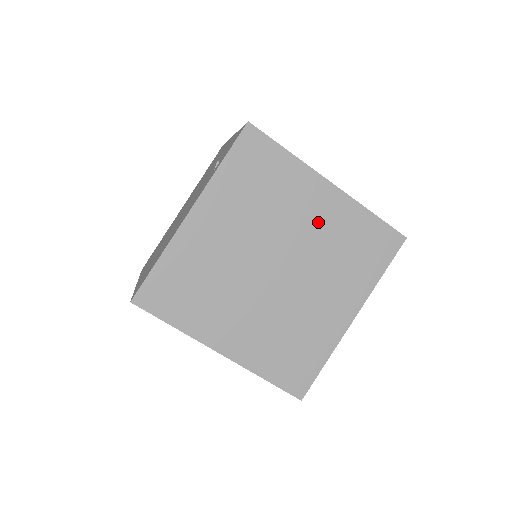
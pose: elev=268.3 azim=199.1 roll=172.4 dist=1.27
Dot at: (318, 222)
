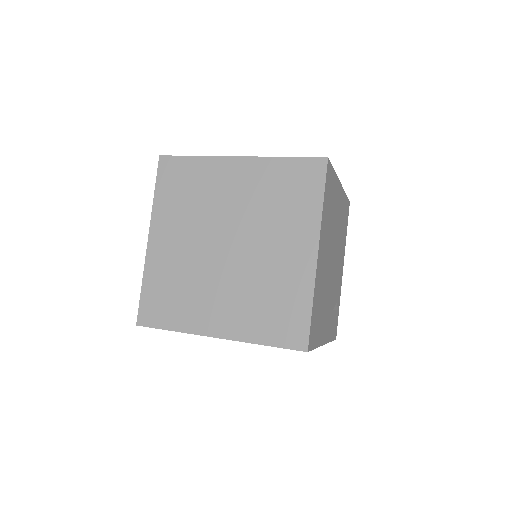
Dot at: (243, 191)
